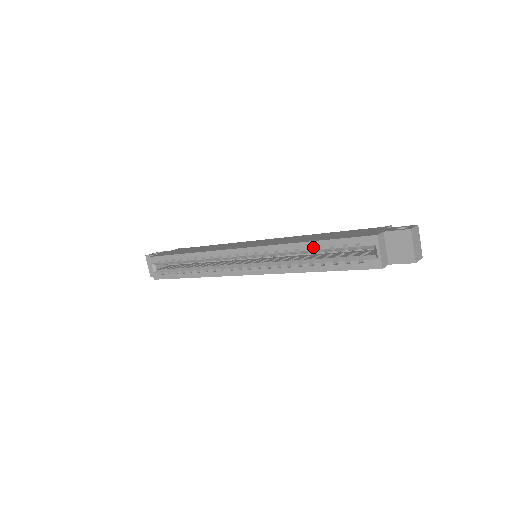
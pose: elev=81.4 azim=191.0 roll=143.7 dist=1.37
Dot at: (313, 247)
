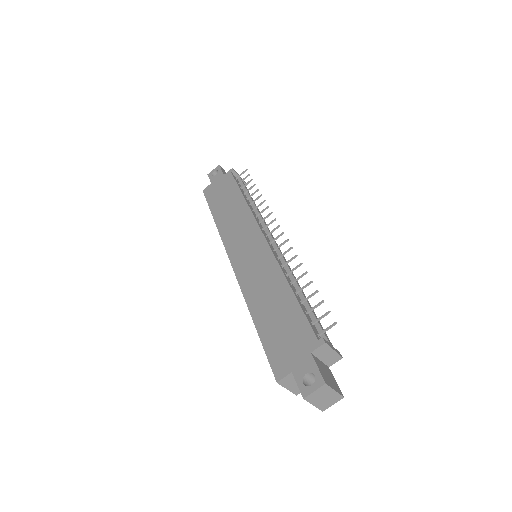
Dot at: occluded
